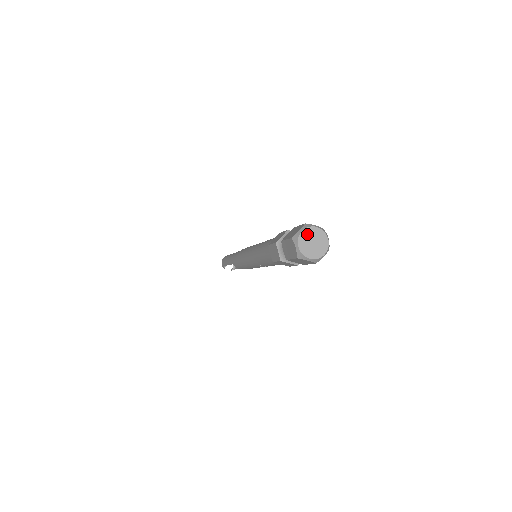
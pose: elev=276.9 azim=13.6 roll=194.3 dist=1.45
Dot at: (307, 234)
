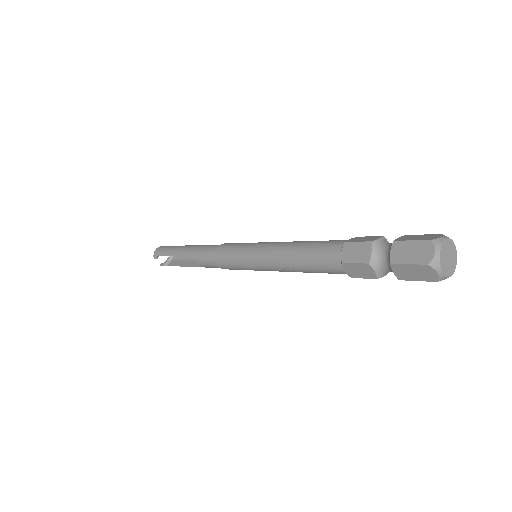
Dot at: (448, 245)
